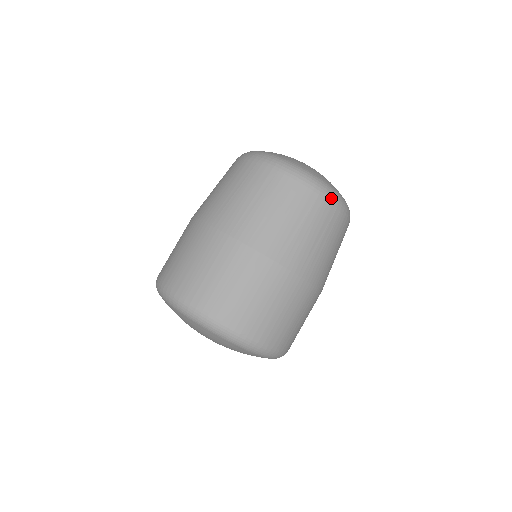
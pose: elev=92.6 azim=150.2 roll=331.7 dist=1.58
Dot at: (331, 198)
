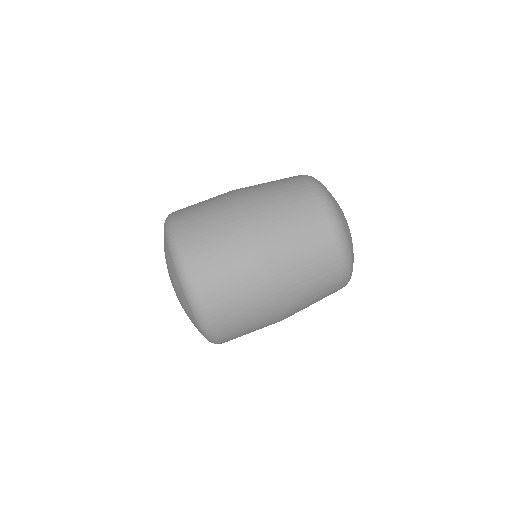
Dot at: occluded
